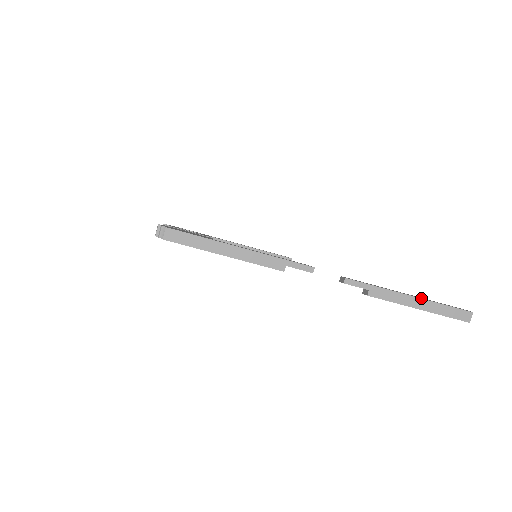
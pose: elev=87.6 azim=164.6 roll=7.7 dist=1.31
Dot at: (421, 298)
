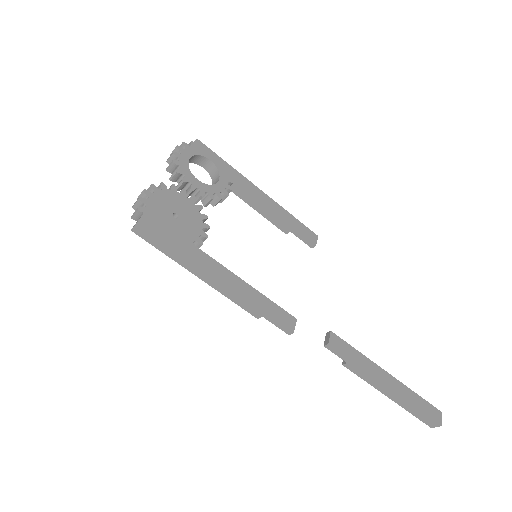
Dot at: (398, 394)
